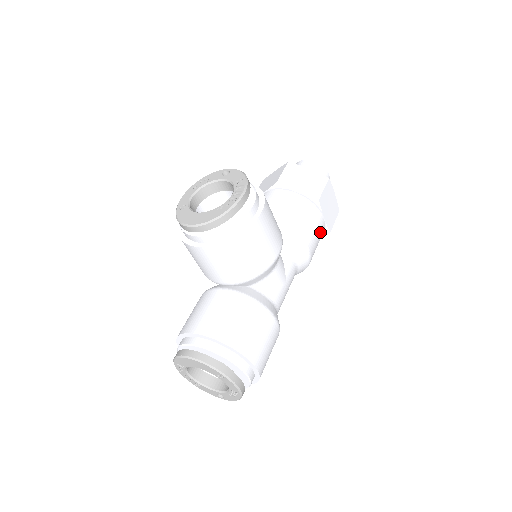
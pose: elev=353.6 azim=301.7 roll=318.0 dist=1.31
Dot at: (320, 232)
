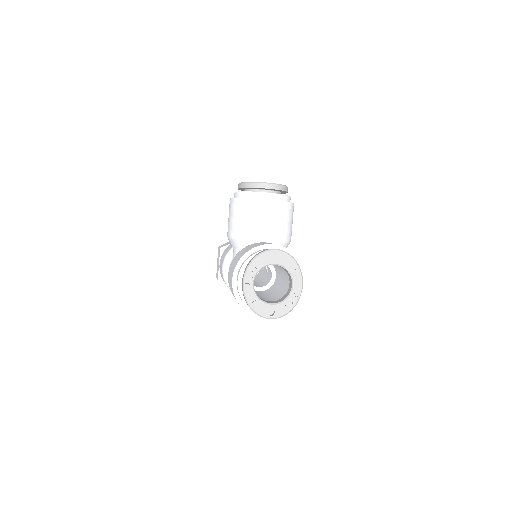
Dot at: occluded
